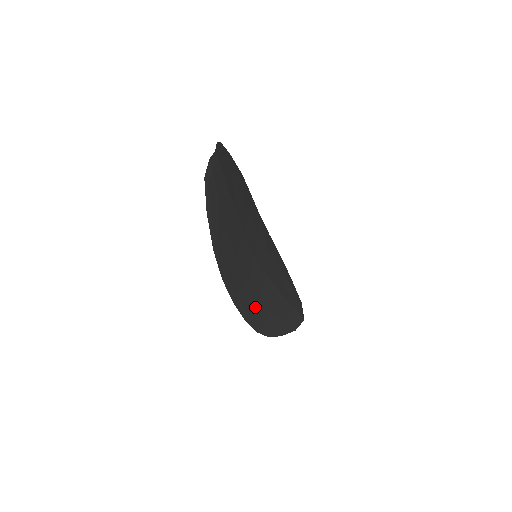
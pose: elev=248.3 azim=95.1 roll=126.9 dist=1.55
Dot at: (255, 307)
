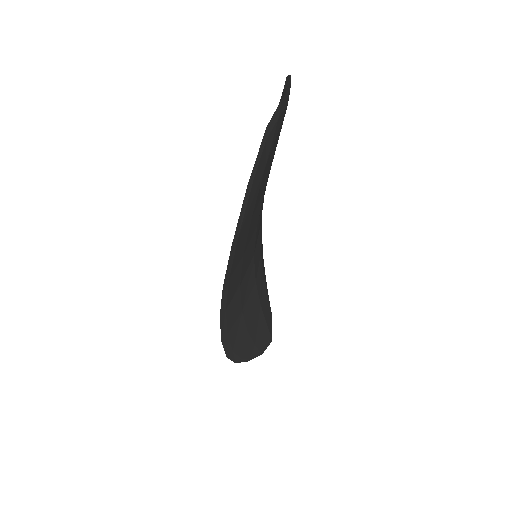
Dot at: (236, 325)
